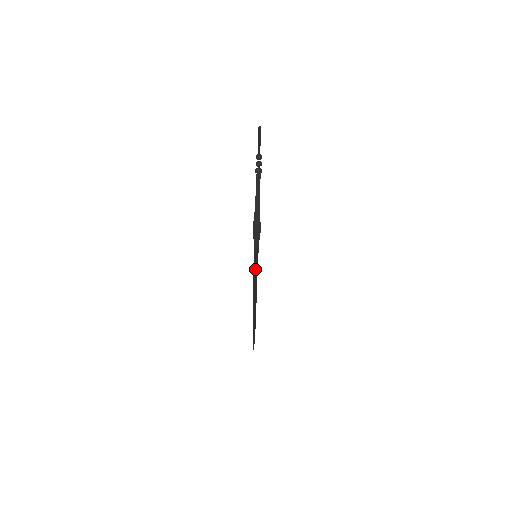
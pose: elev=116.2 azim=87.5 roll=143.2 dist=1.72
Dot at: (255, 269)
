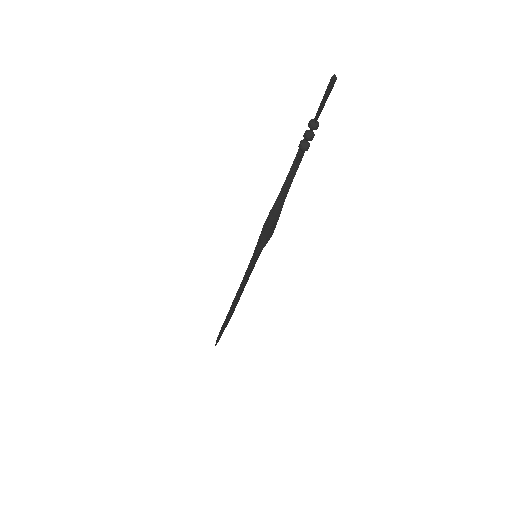
Dot at: (248, 274)
